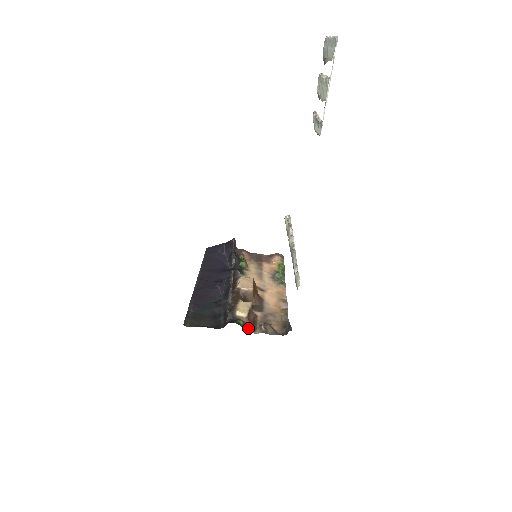
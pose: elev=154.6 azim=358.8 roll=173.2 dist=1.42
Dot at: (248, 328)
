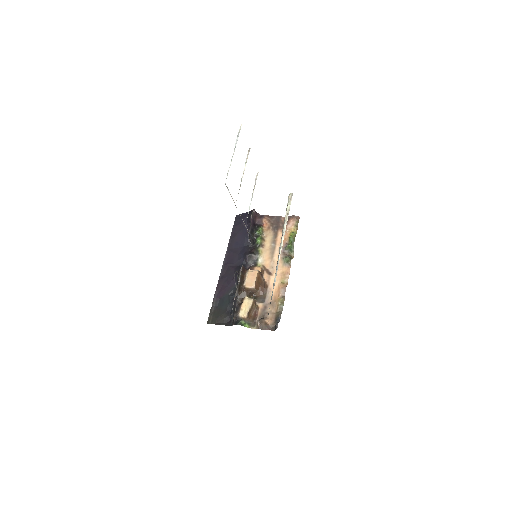
Dot at: (249, 325)
